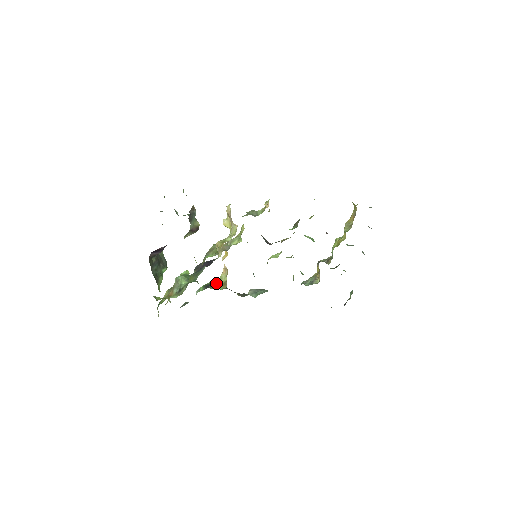
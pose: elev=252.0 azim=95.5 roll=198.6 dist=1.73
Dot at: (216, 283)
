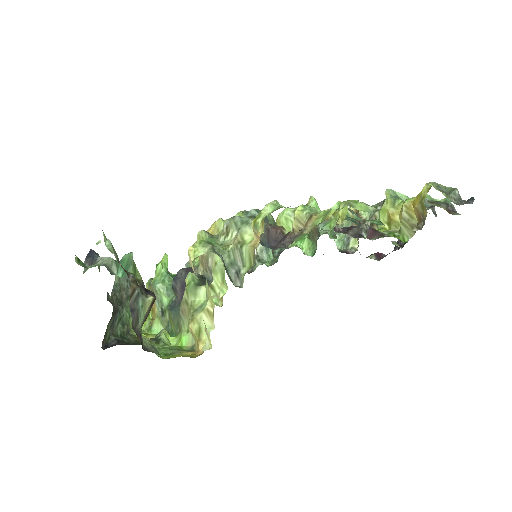
Dot at: occluded
